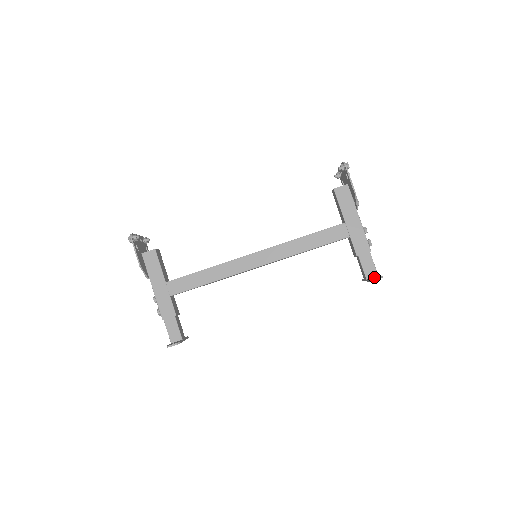
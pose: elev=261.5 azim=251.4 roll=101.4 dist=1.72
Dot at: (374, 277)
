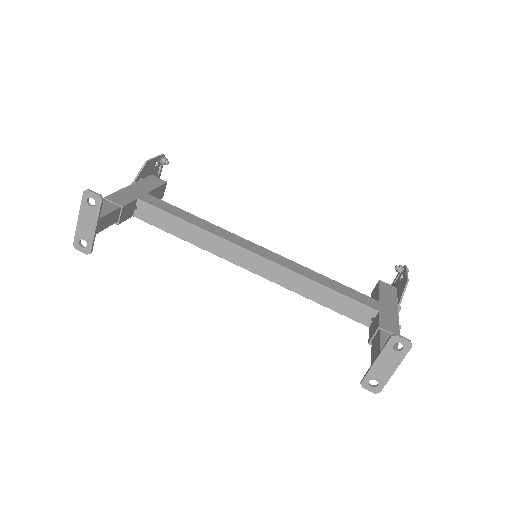
Dot at: (395, 351)
